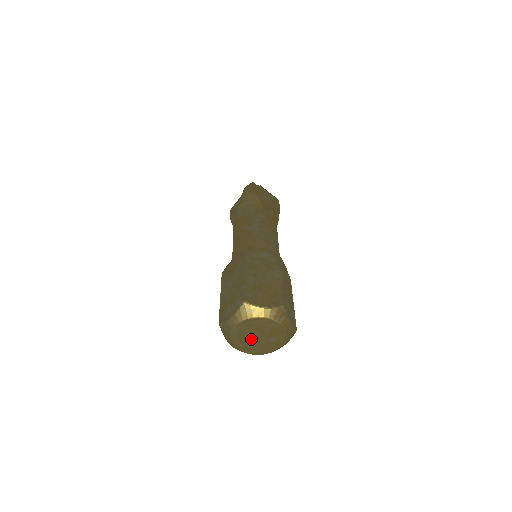
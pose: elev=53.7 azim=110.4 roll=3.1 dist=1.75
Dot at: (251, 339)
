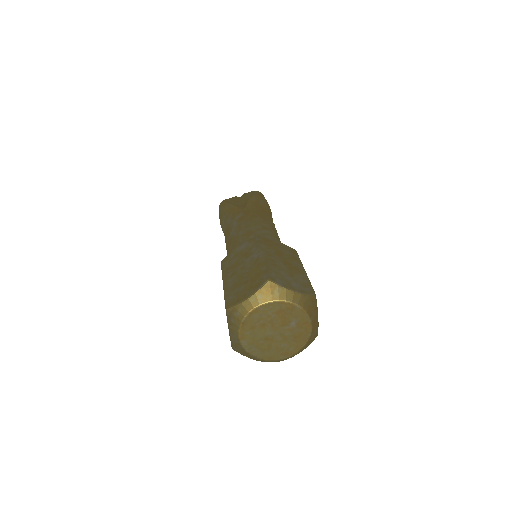
Dot at: (272, 340)
